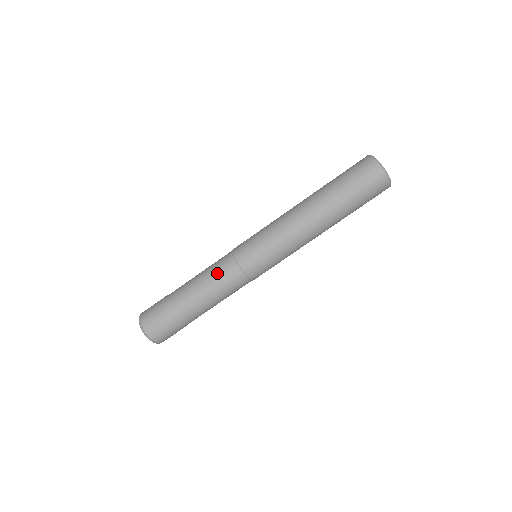
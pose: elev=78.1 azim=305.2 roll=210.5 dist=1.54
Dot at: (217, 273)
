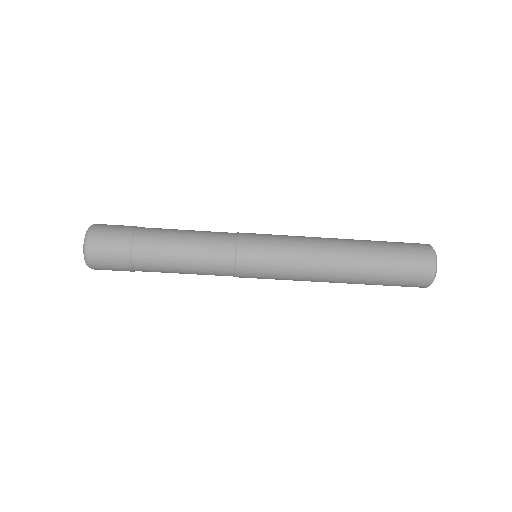
Dot at: (207, 265)
